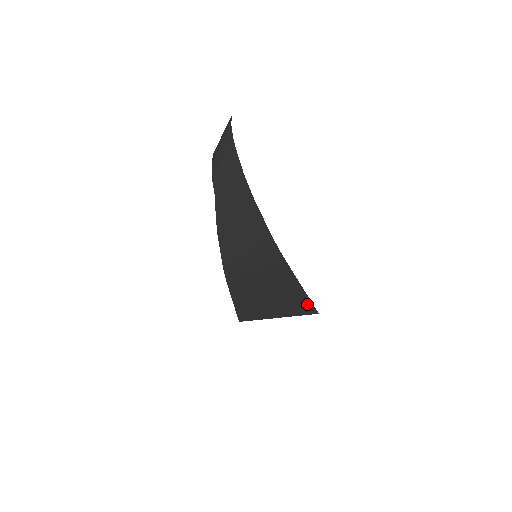
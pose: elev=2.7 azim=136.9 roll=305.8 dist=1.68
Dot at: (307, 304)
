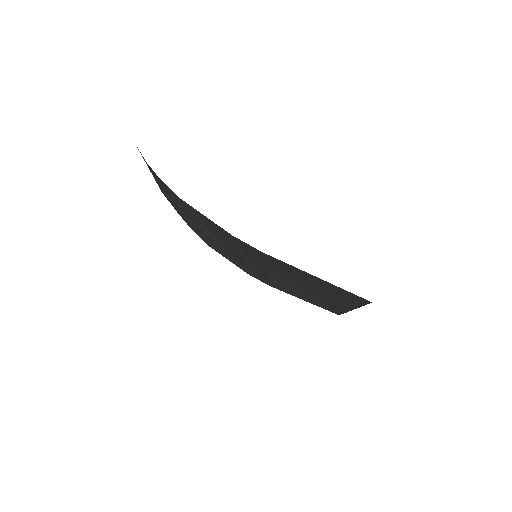
Dot at: (349, 294)
